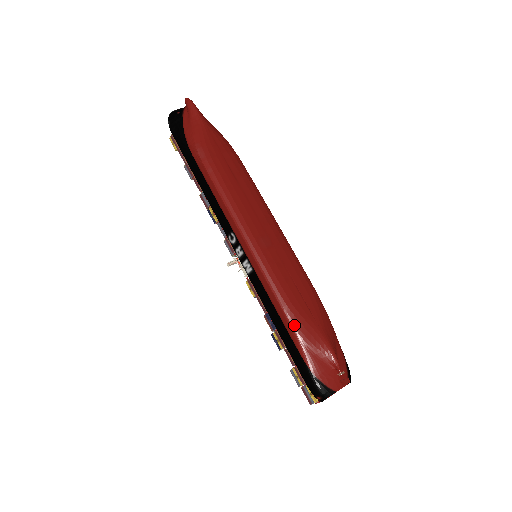
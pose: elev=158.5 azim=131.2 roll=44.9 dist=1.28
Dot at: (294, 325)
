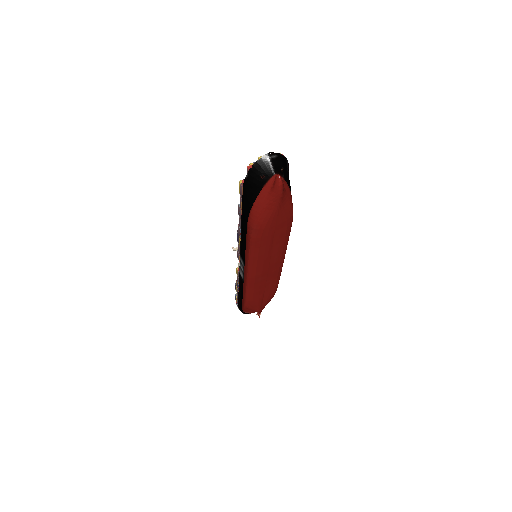
Dot at: (247, 305)
